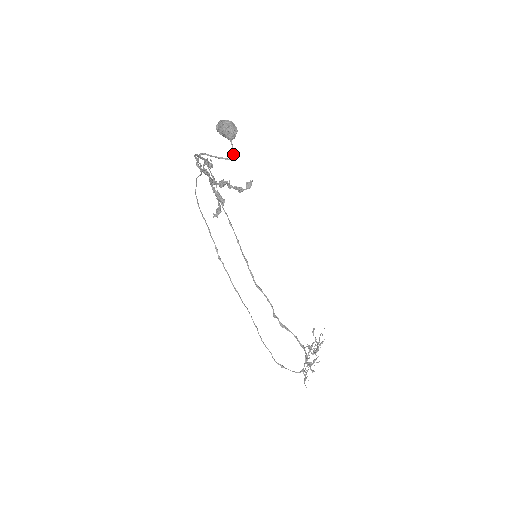
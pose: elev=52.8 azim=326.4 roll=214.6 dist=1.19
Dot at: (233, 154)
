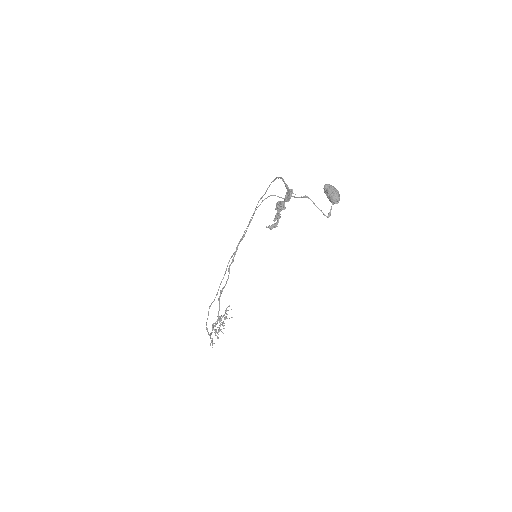
Dot at: (329, 214)
